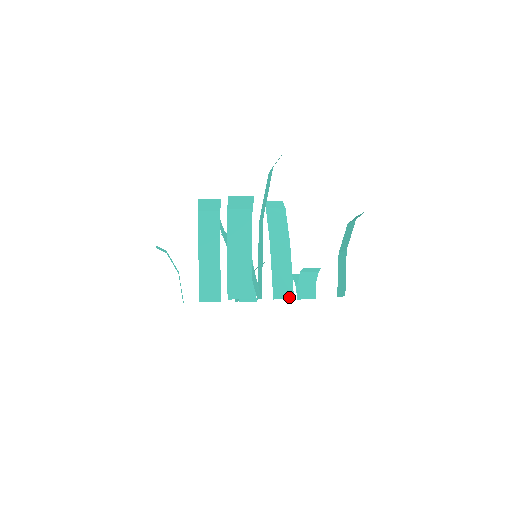
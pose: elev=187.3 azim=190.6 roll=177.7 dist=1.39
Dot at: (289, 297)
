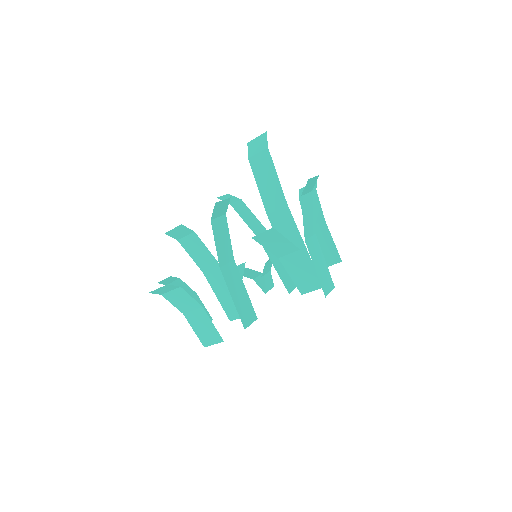
Dot at: (295, 286)
